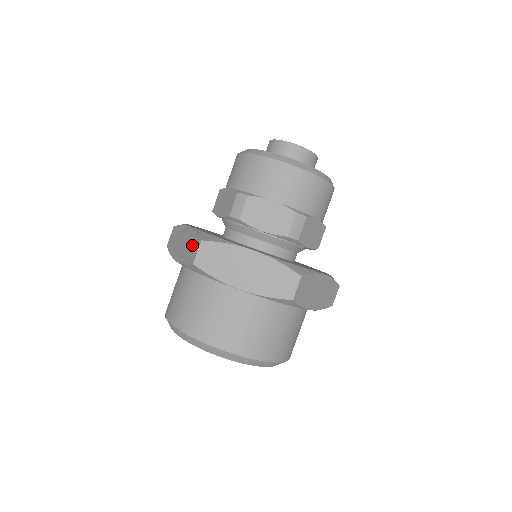
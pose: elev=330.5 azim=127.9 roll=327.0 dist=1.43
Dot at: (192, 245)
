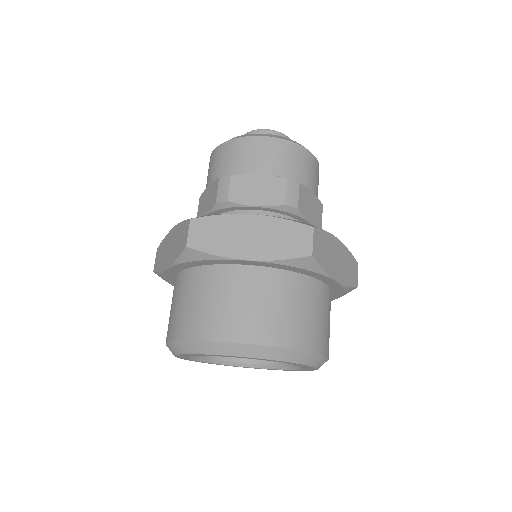
Dot at: (181, 234)
